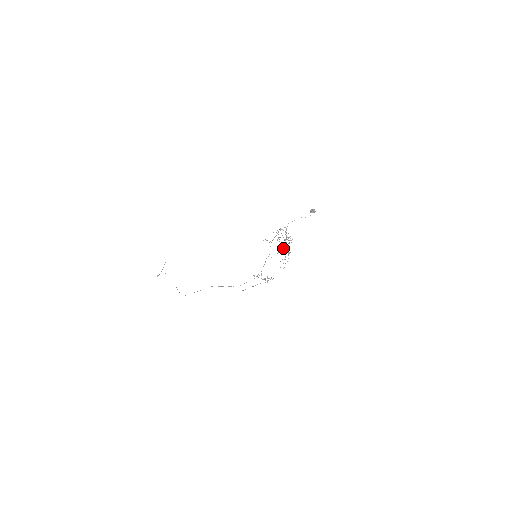
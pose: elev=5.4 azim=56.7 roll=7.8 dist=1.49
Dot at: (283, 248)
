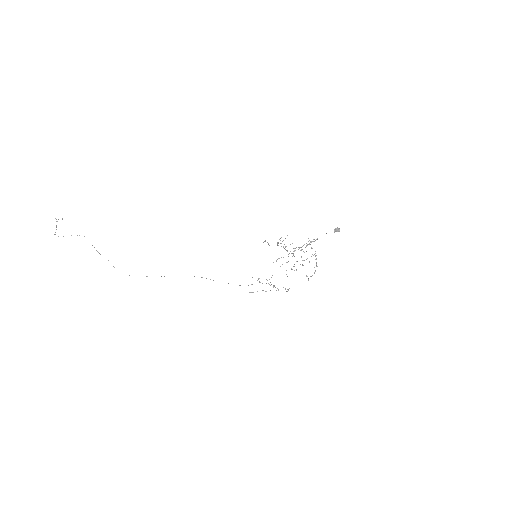
Dot at: occluded
